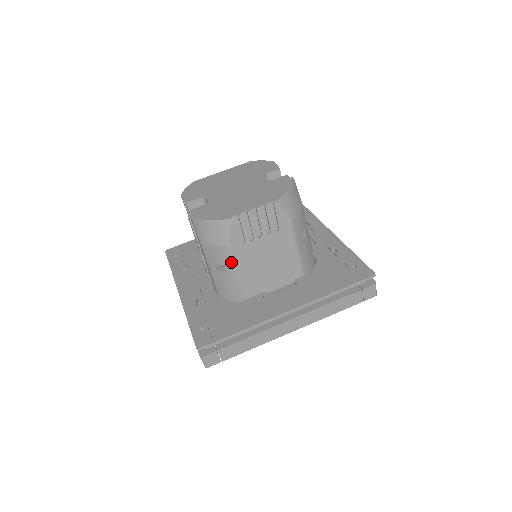
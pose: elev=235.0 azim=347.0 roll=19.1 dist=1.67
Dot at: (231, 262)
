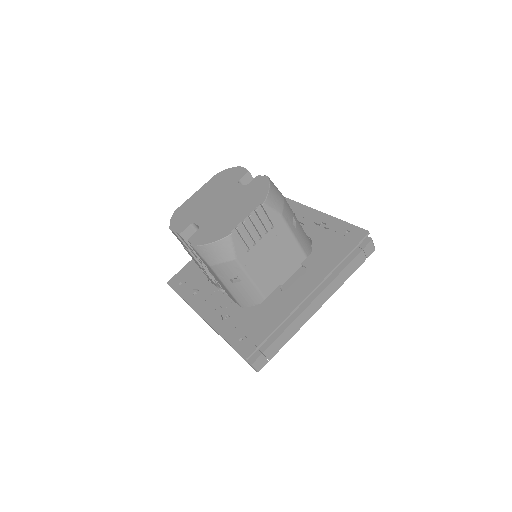
Dot at: (243, 271)
